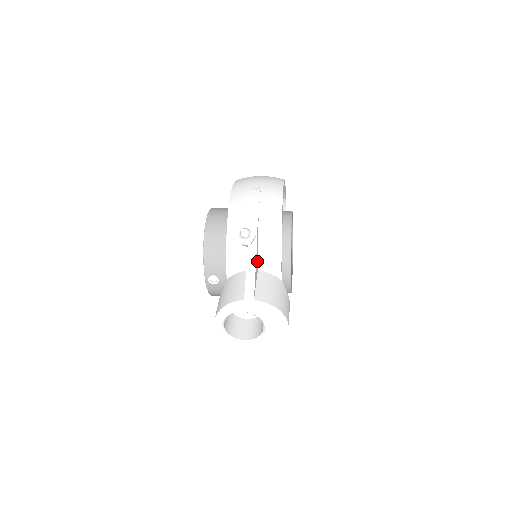
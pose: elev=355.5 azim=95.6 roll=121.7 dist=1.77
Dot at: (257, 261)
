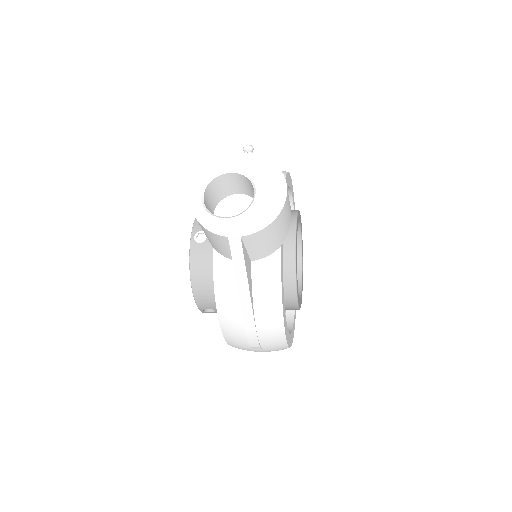
Dot at: occluded
